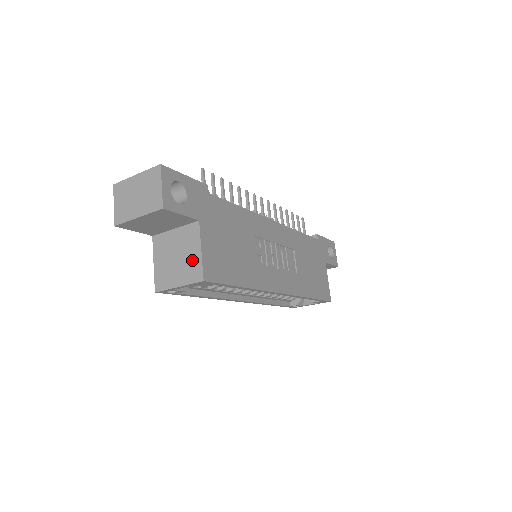
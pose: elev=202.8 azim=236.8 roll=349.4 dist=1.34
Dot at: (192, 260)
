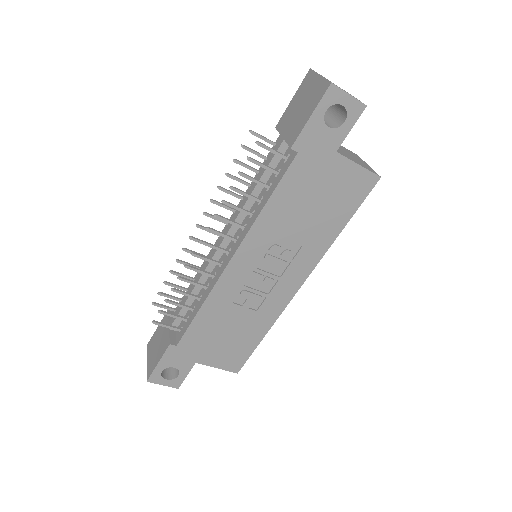
Dot at: occluded
